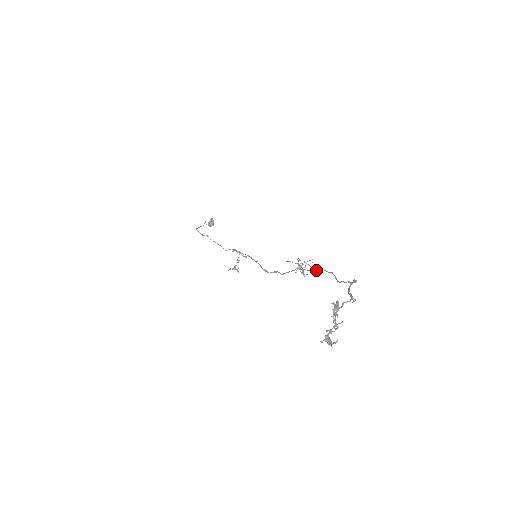
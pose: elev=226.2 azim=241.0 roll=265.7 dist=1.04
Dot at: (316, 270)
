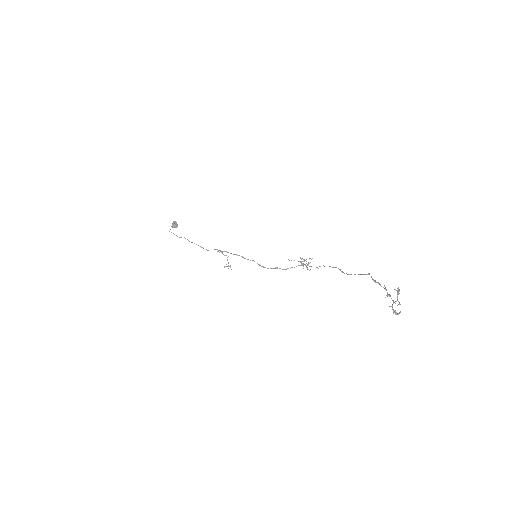
Dot at: (320, 266)
